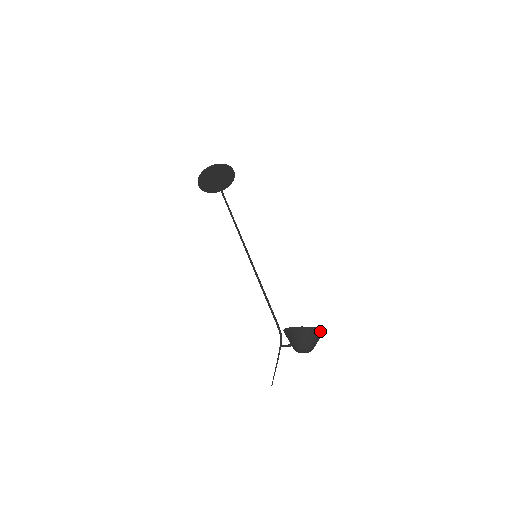
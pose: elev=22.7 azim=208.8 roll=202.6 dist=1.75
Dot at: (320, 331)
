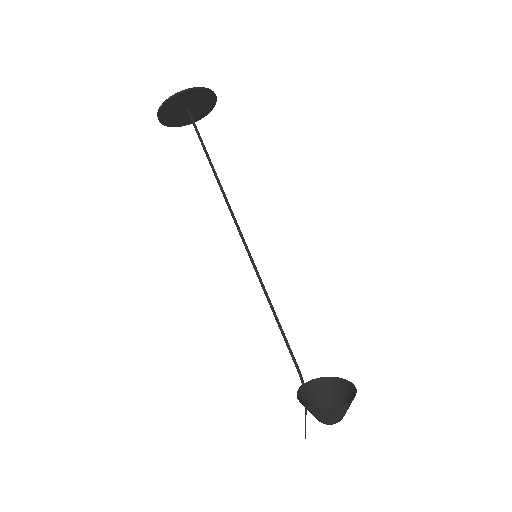
Dot at: (343, 407)
